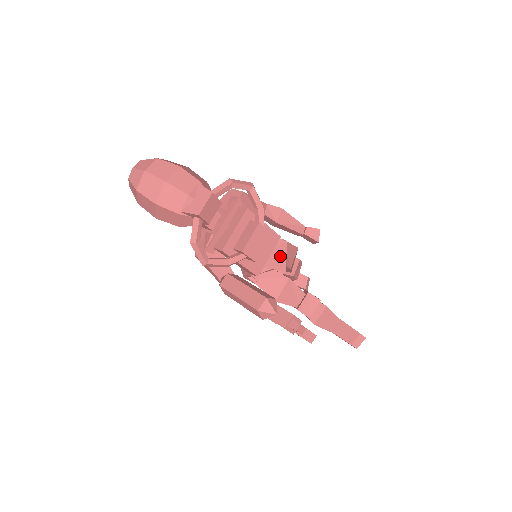
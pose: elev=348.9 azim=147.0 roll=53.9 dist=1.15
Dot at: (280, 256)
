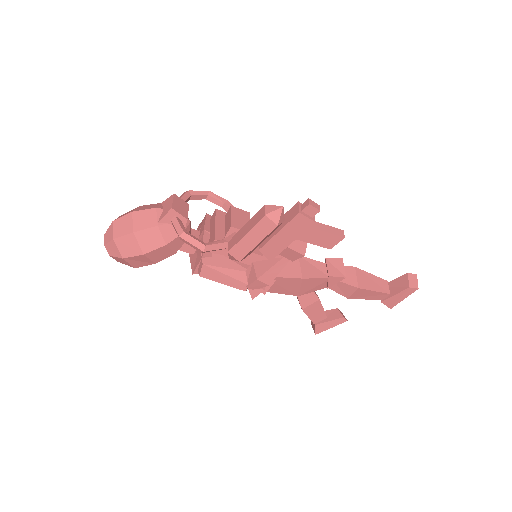
Dot at: occluded
